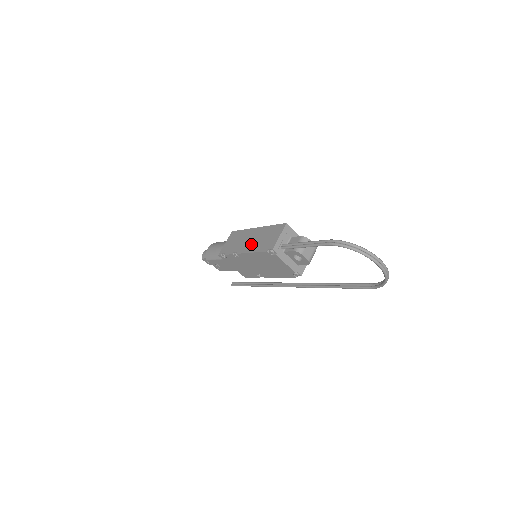
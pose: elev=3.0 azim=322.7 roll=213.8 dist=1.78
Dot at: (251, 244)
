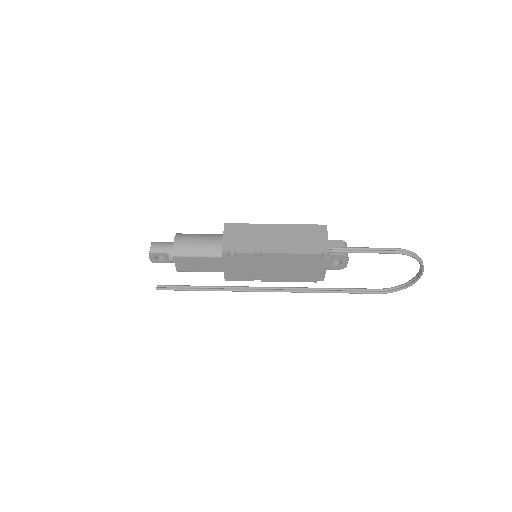
Dot at: (283, 243)
